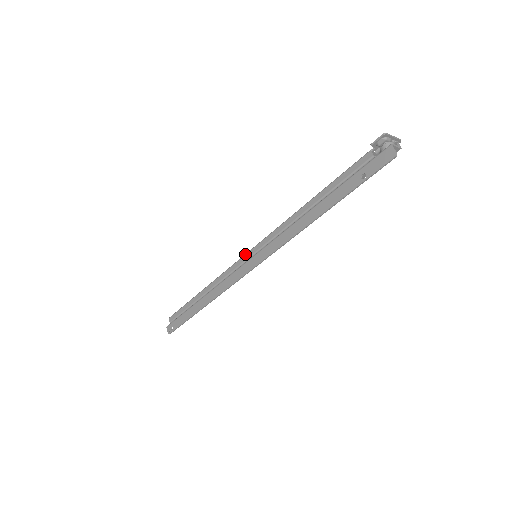
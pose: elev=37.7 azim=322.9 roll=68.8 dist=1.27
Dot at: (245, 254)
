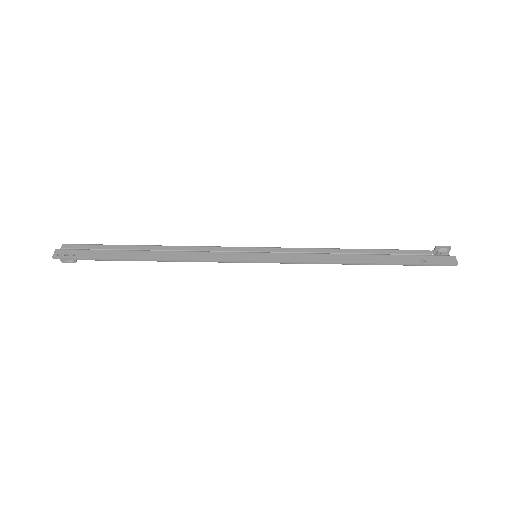
Dot at: occluded
